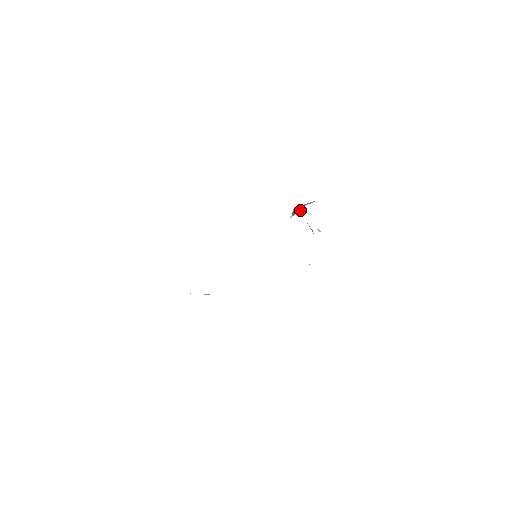
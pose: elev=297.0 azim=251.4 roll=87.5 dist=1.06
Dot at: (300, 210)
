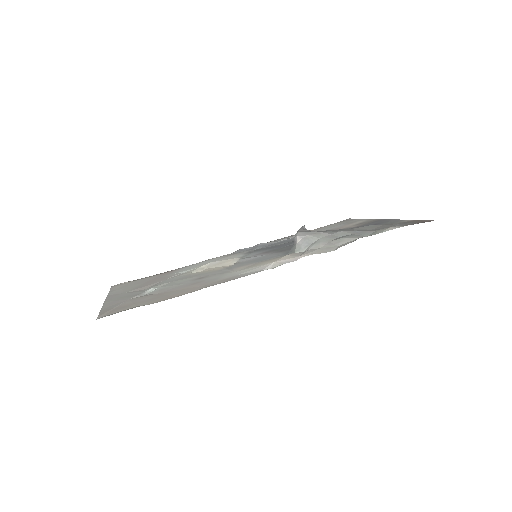
Dot at: (305, 250)
